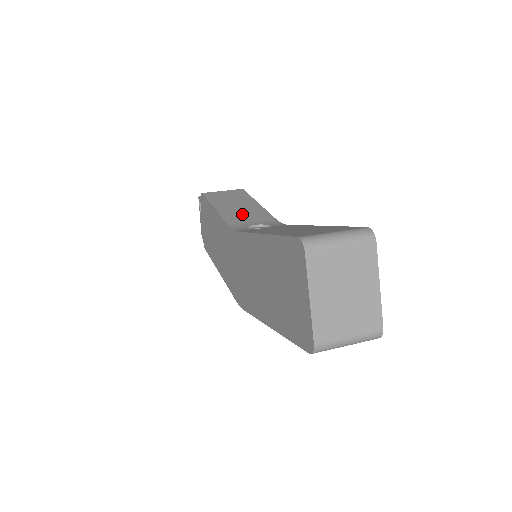
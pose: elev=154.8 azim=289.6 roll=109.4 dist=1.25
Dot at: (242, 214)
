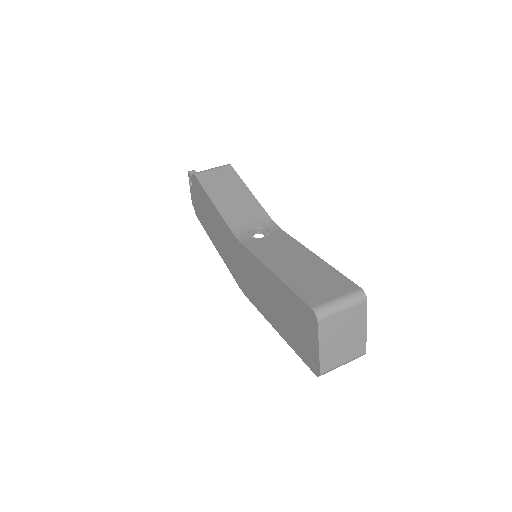
Dot at: (239, 210)
